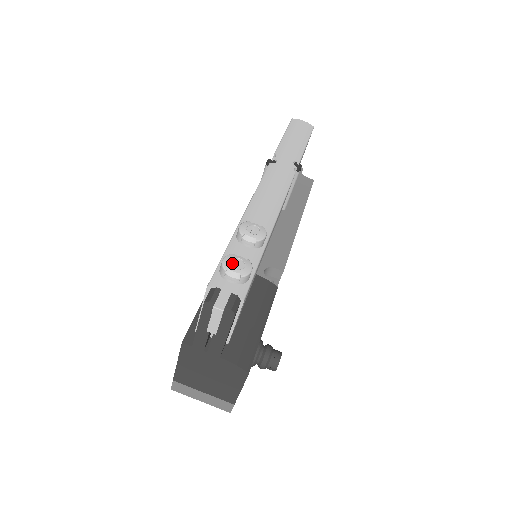
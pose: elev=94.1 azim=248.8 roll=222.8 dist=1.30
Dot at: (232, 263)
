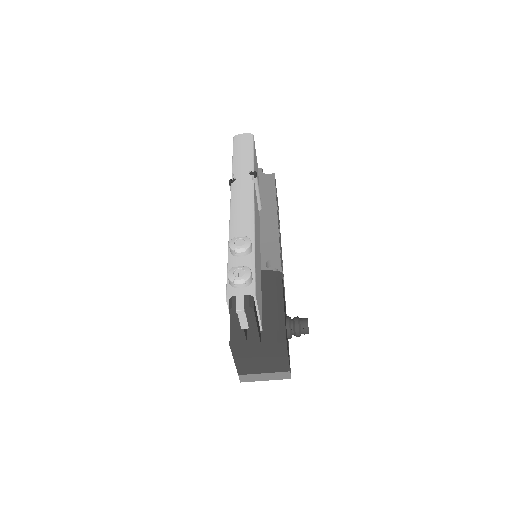
Dot at: (235, 274)
